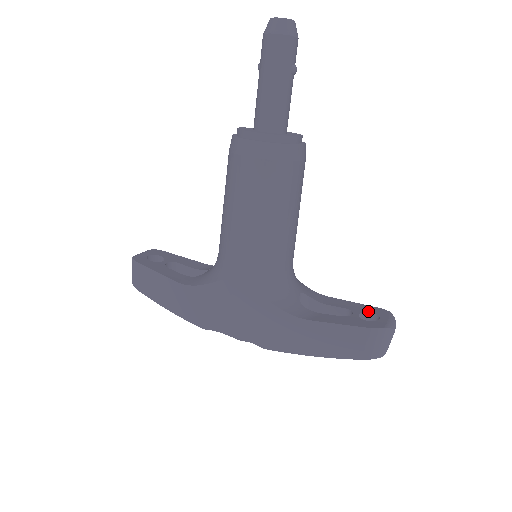
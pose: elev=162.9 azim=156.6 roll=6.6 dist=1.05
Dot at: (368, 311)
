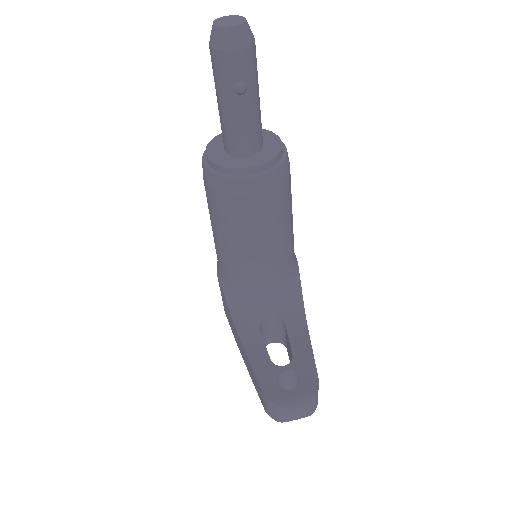
Dot at: (301, 374)
